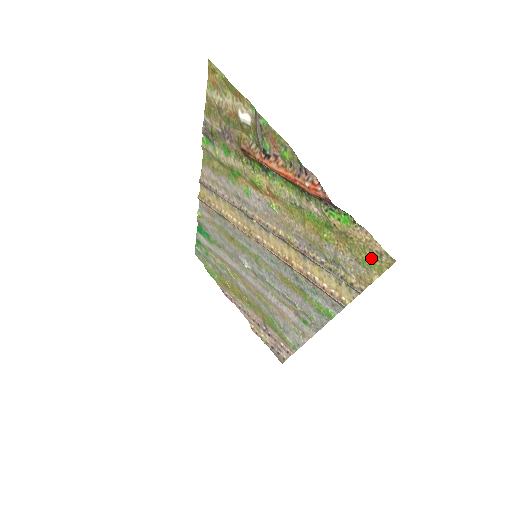
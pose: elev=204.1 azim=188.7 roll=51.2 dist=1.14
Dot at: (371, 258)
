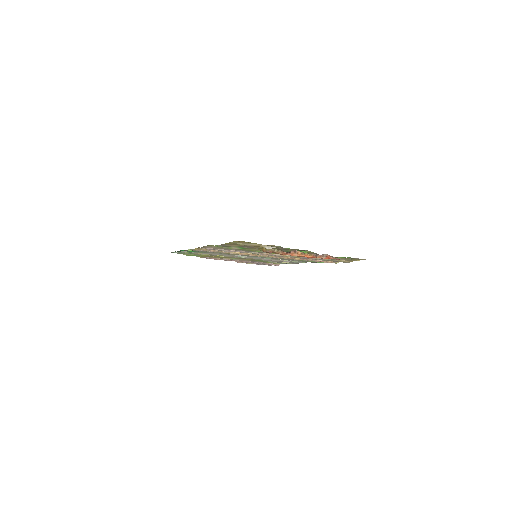
Dot at: occluded
